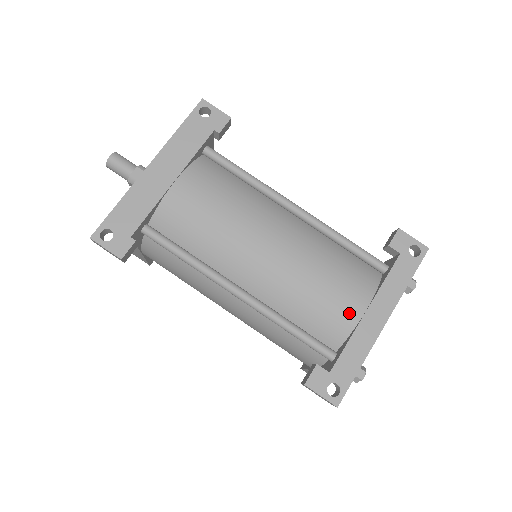
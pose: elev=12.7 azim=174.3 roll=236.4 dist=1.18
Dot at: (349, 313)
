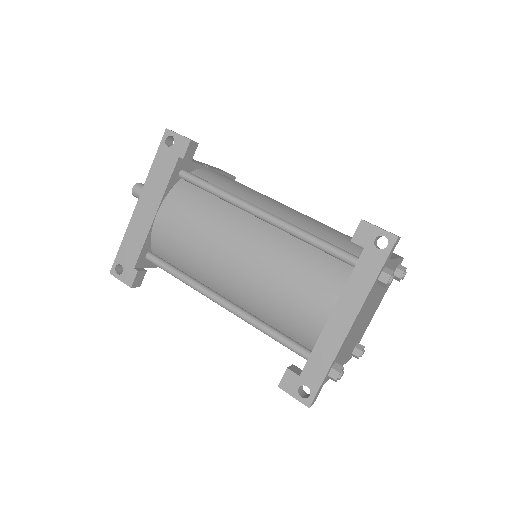
Dot at: (315, 317)
